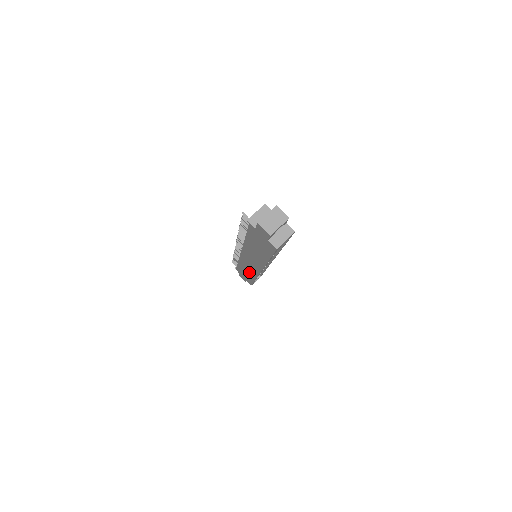
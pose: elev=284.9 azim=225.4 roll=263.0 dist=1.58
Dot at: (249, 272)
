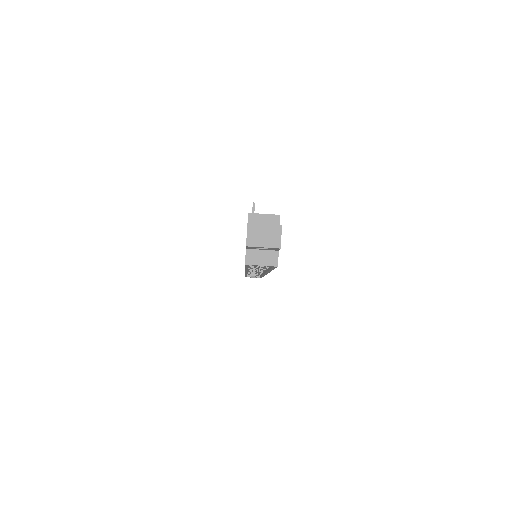
Dot at: occluded
